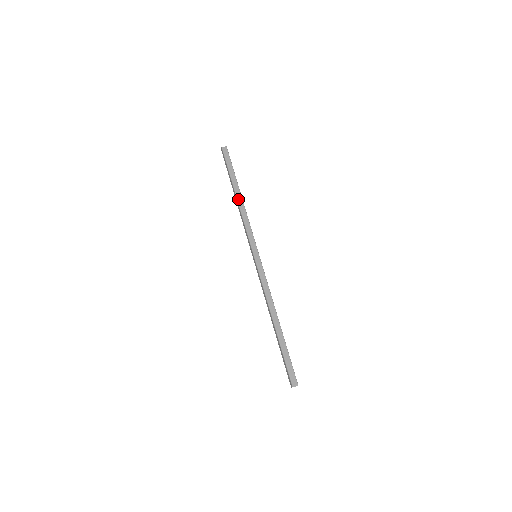
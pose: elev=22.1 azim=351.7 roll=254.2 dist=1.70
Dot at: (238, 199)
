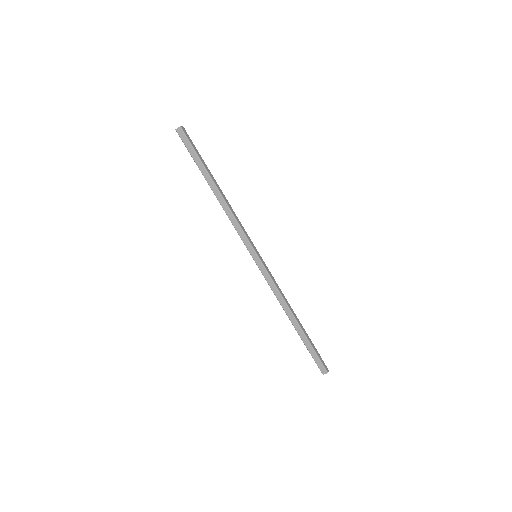
Dot at: (221, 193)
